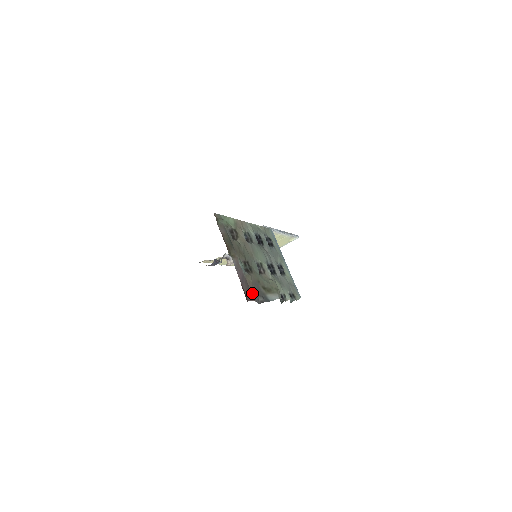
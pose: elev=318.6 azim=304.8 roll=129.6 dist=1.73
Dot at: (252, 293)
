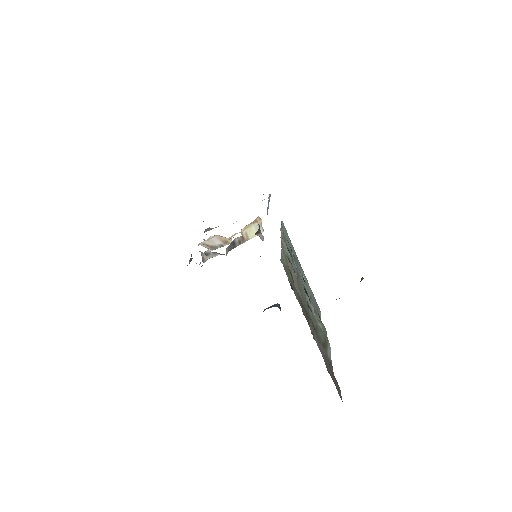
Dot at: occluded
